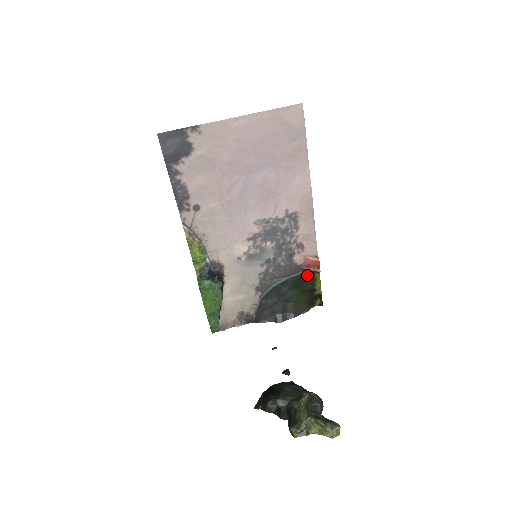
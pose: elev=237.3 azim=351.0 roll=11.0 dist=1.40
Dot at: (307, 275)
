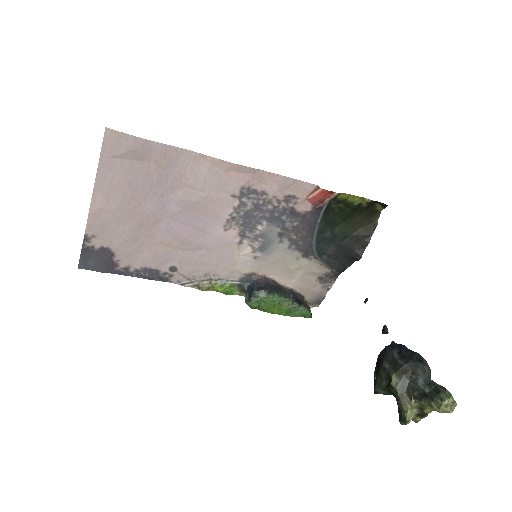
Dot at: (331, 207)
